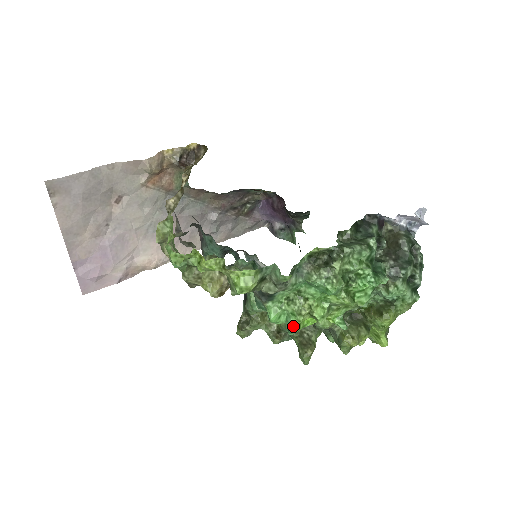
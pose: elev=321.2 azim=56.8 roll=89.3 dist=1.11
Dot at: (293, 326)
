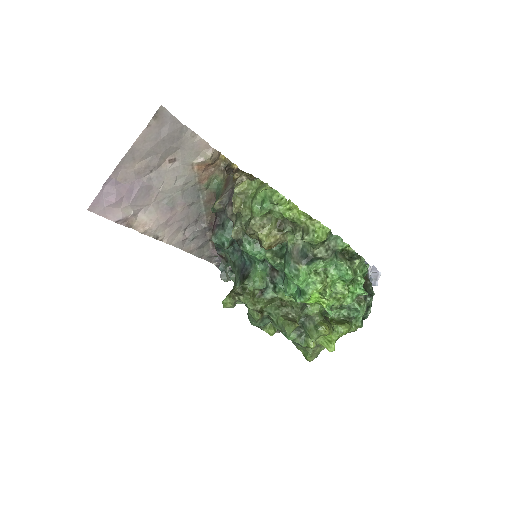
Dot at: (310, 291)
